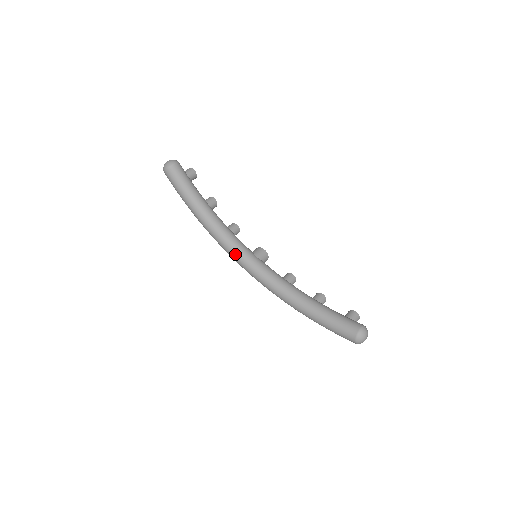
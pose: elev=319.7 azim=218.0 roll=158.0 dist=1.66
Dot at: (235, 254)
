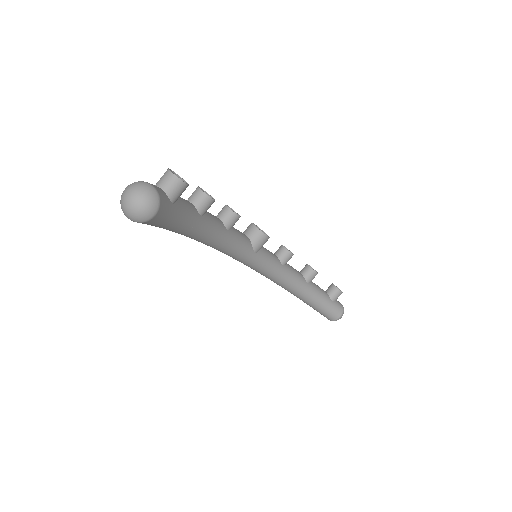
Dot at: occluded
